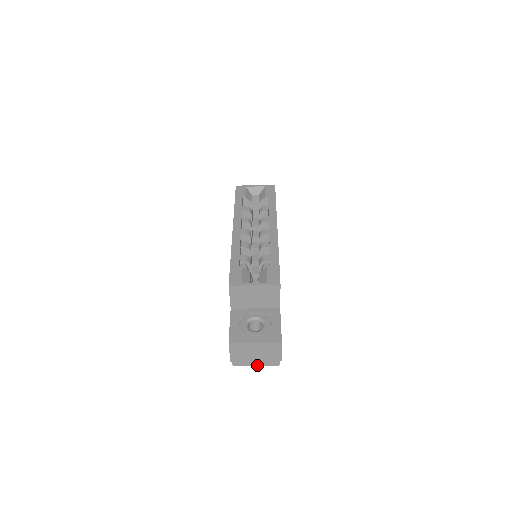
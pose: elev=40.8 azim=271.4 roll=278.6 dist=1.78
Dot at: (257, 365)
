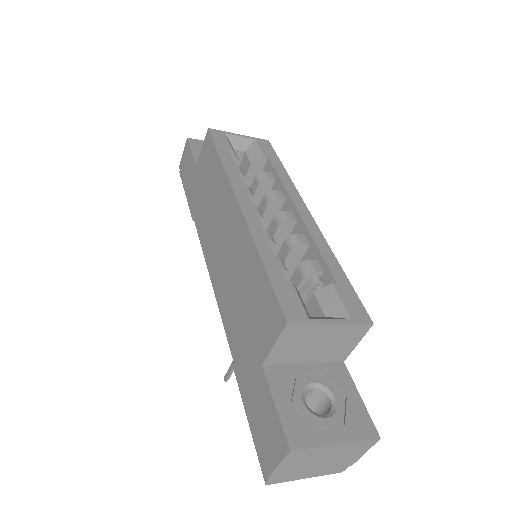
Dot at: (308, 477)
